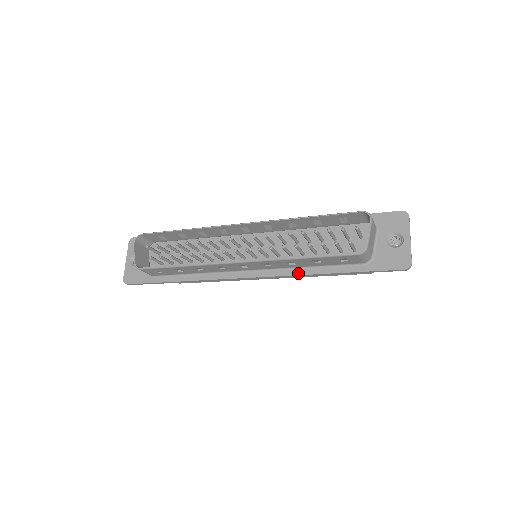
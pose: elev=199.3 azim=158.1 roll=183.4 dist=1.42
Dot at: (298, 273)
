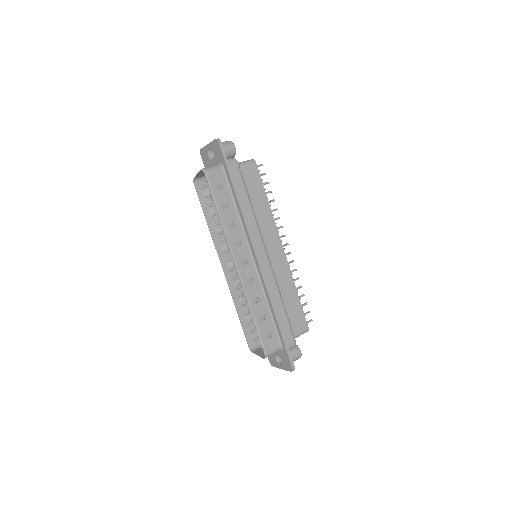
Dot at: occluded
